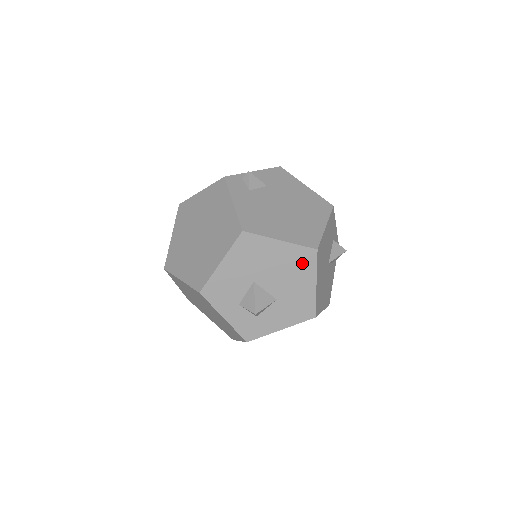
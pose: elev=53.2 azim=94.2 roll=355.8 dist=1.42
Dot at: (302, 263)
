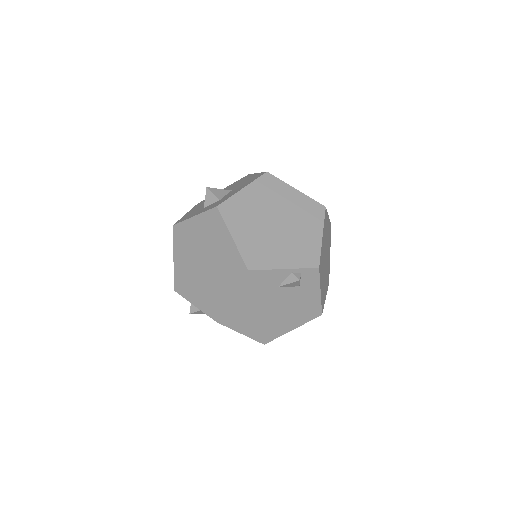
Dot at: (241, 180)
